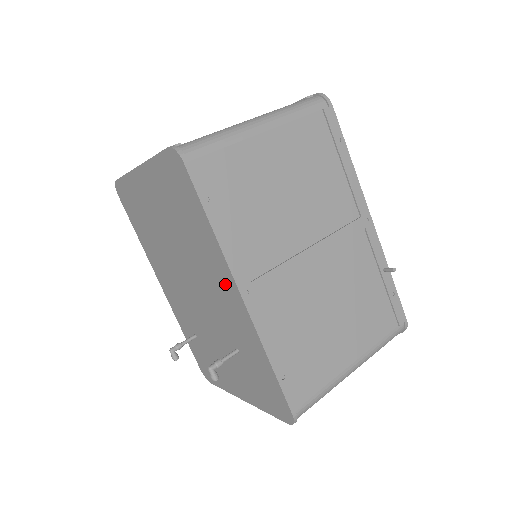
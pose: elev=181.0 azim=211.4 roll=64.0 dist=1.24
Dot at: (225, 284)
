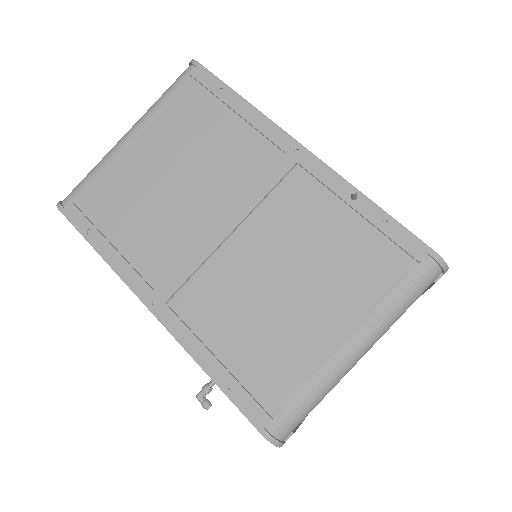
Dot at: occluded
